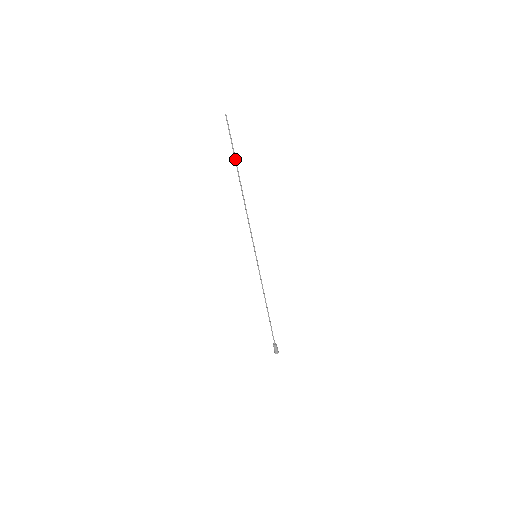
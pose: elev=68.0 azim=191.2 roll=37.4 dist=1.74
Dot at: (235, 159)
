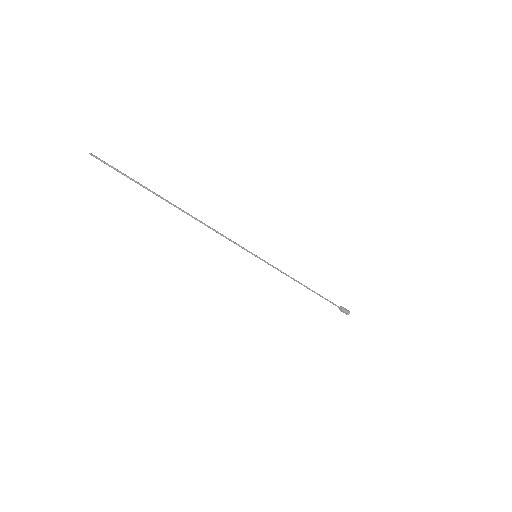
Dot at: (147, 189)
